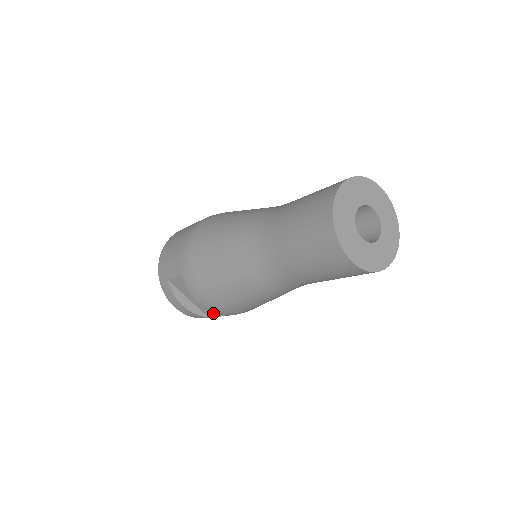
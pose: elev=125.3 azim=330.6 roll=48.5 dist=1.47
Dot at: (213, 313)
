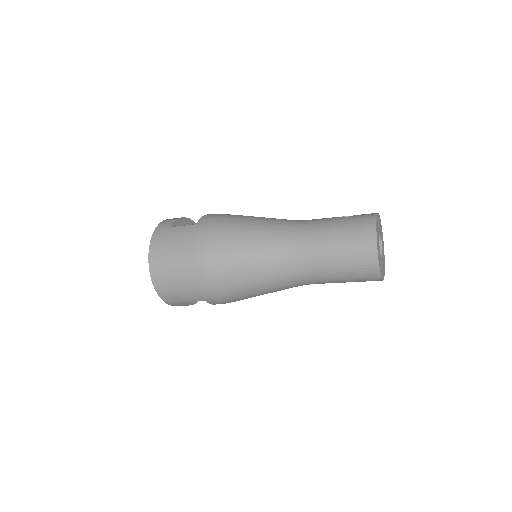
Dot at: occluded
